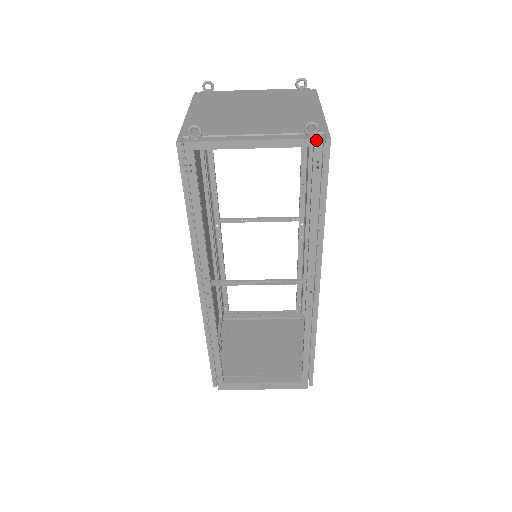
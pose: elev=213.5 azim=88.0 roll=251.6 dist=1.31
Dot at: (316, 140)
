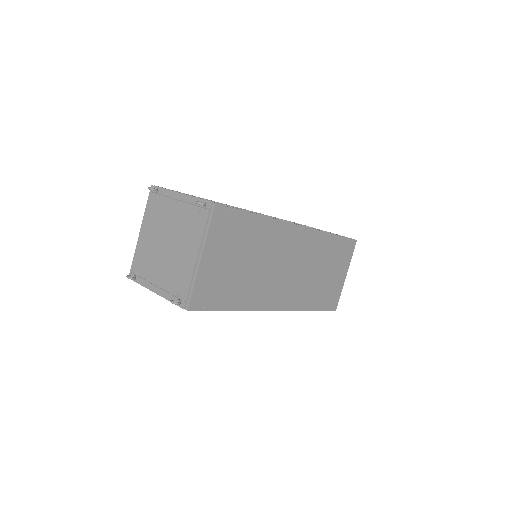
Dot at: (181, 307)
